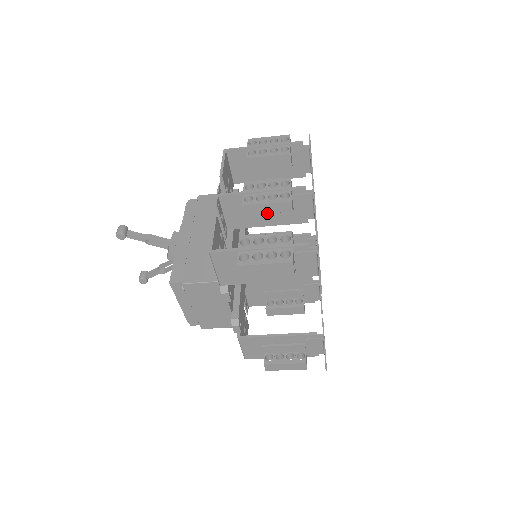
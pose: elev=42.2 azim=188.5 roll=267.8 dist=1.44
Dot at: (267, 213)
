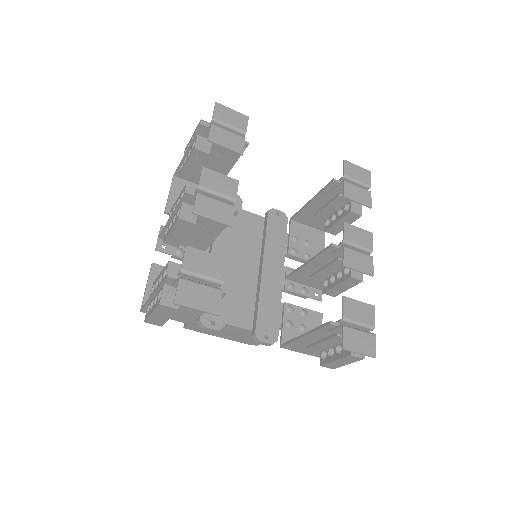
Dot at: (183, 236)
